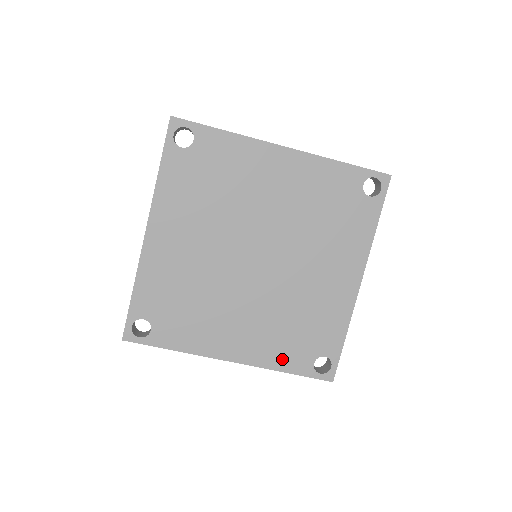
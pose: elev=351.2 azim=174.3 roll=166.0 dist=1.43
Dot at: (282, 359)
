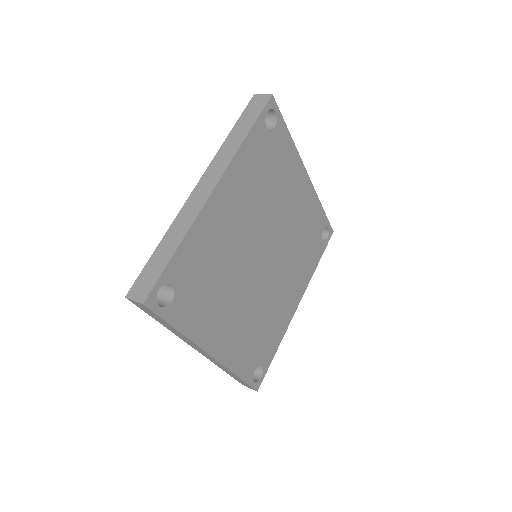
Dot at: (241, 362)
